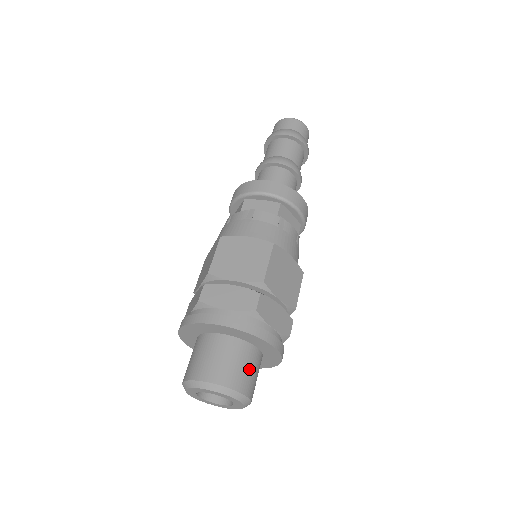
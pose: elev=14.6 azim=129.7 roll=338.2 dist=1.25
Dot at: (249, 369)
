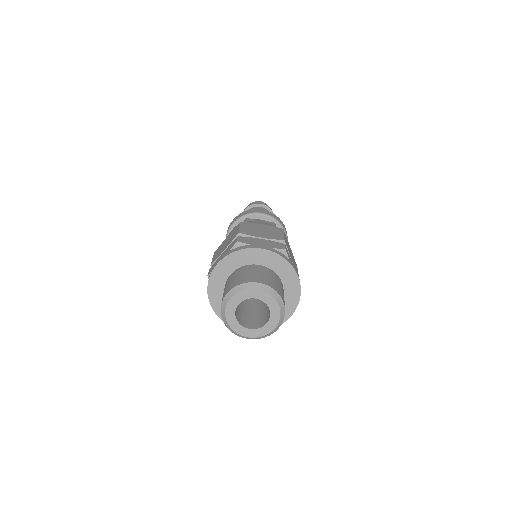
Dot at: (282, 291)
